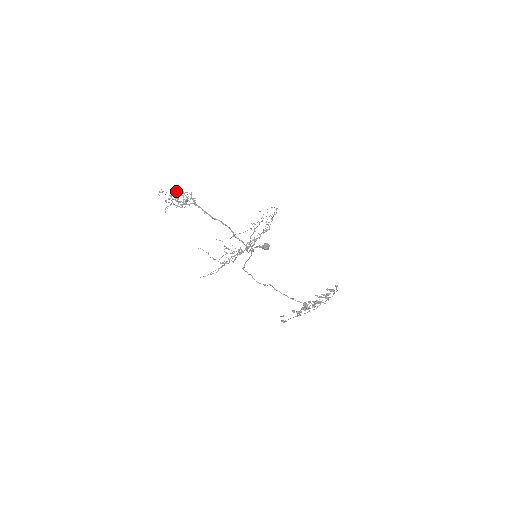
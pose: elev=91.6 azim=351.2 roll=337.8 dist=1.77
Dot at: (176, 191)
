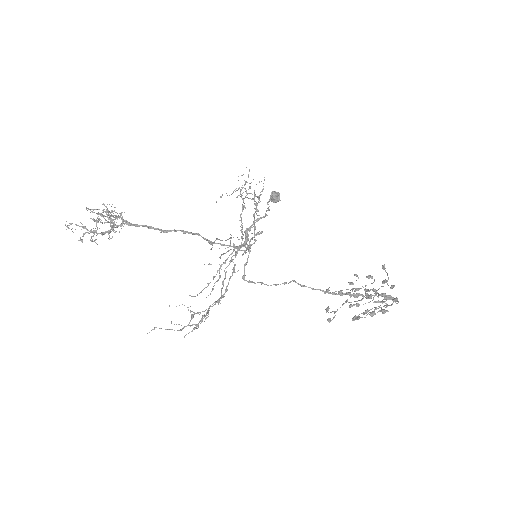
Dot at: occluded
